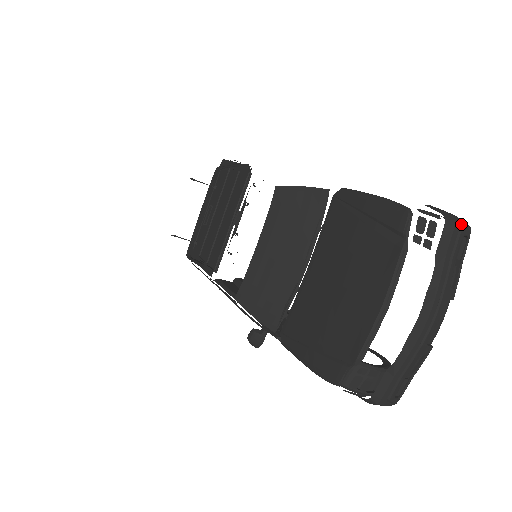
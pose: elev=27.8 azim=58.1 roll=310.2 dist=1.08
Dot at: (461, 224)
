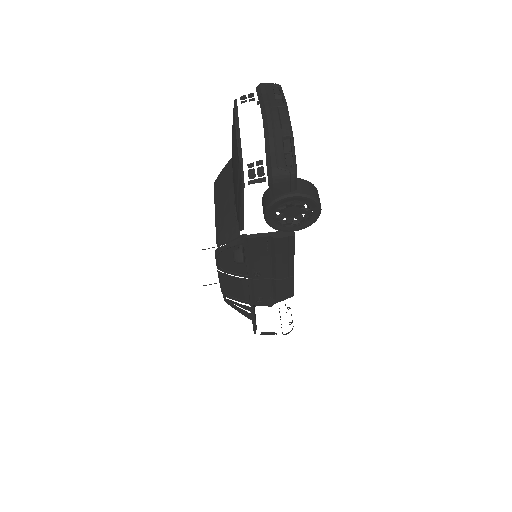
Dot at: (266, 83)
